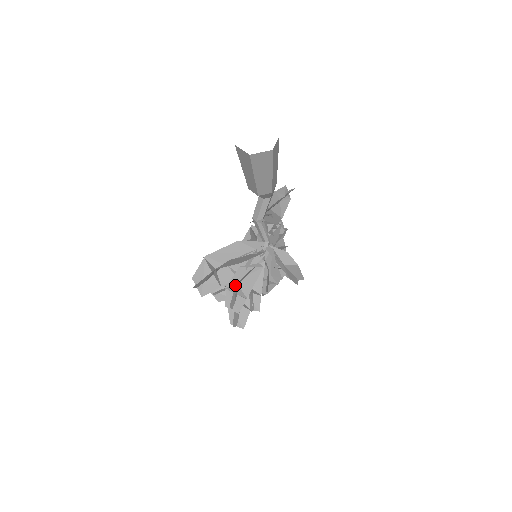
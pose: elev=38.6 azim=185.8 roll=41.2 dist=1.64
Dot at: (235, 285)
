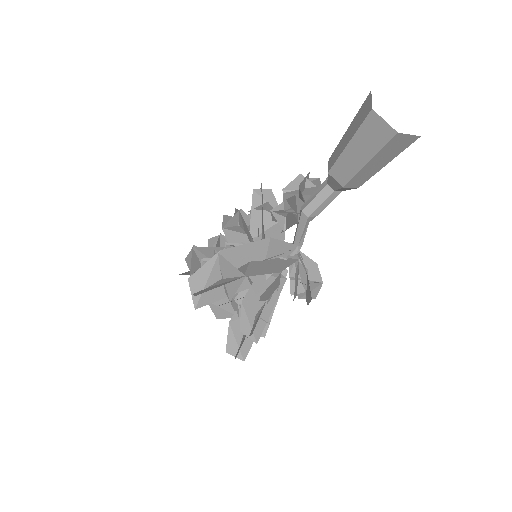
Dot at: (262, 302)
